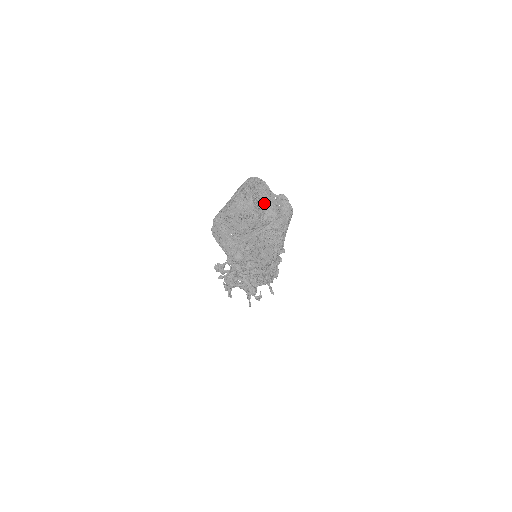
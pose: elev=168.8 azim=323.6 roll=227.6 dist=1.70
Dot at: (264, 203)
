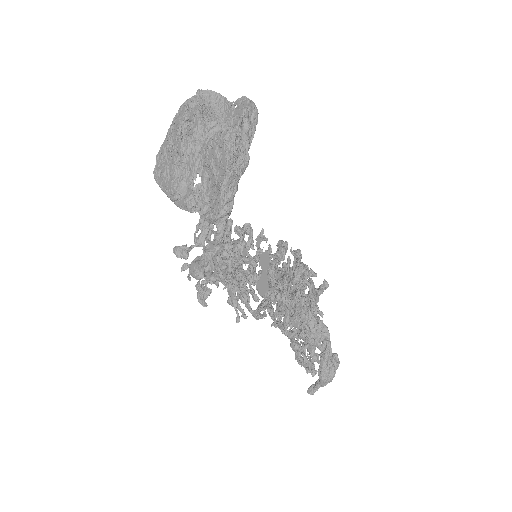
Dot at: (222, 120)
